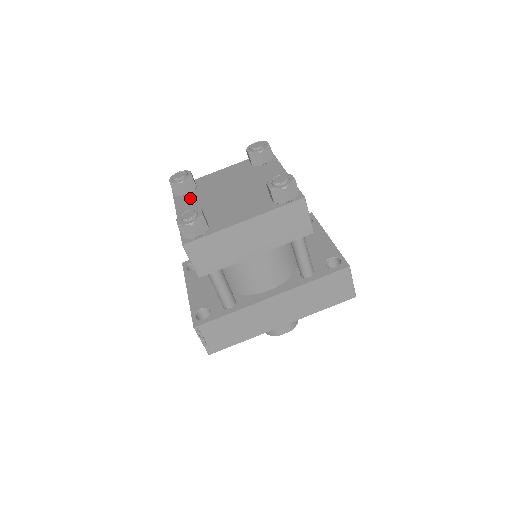
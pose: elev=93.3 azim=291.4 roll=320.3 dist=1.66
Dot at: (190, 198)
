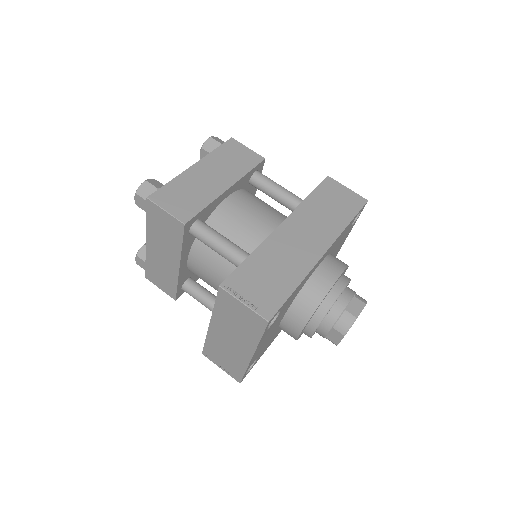
Dot at: occluded
